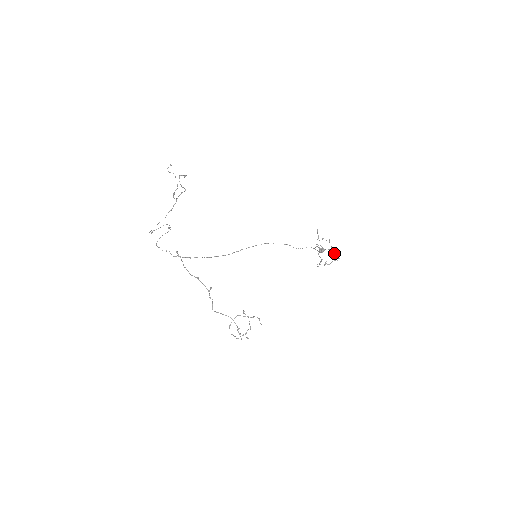
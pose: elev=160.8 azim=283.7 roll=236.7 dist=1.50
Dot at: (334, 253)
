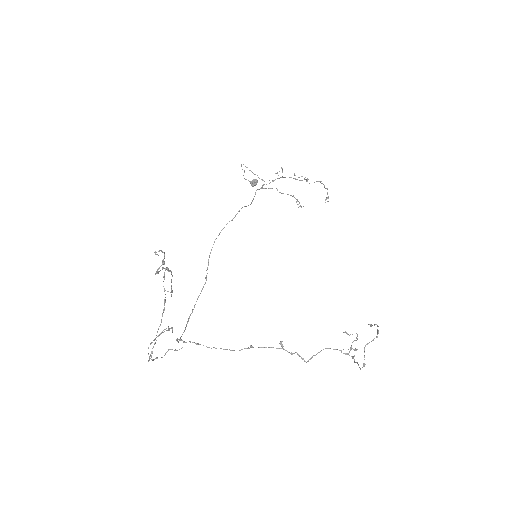
Dot at: occluded
